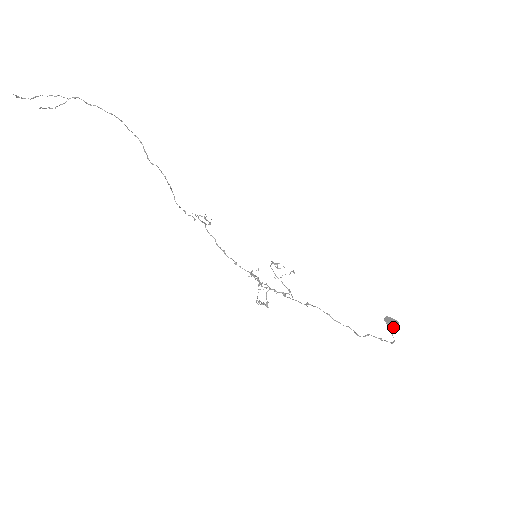
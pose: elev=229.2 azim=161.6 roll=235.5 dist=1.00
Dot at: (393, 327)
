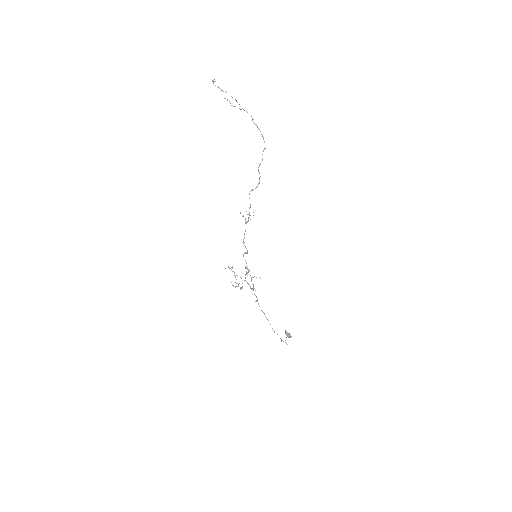
Dot at: (289, 336)
